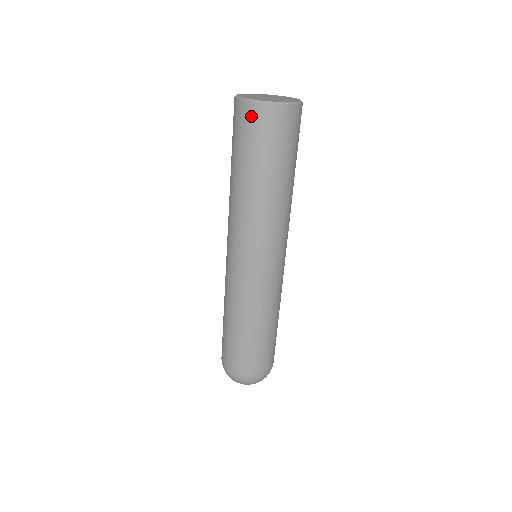
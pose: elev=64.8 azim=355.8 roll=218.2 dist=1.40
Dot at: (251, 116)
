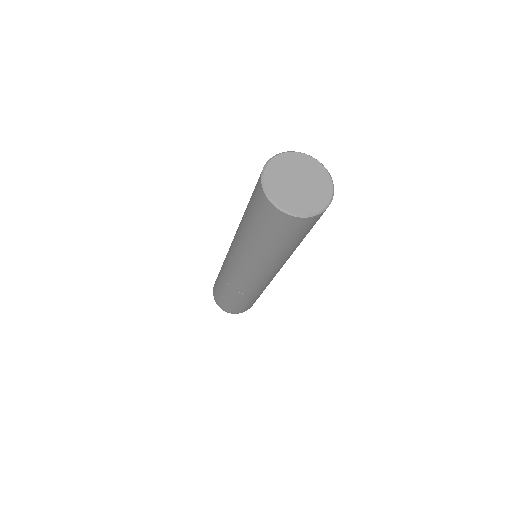
Dot at: (283, 221)
